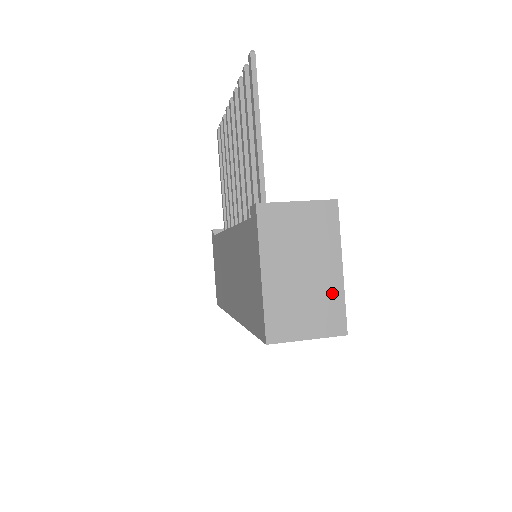
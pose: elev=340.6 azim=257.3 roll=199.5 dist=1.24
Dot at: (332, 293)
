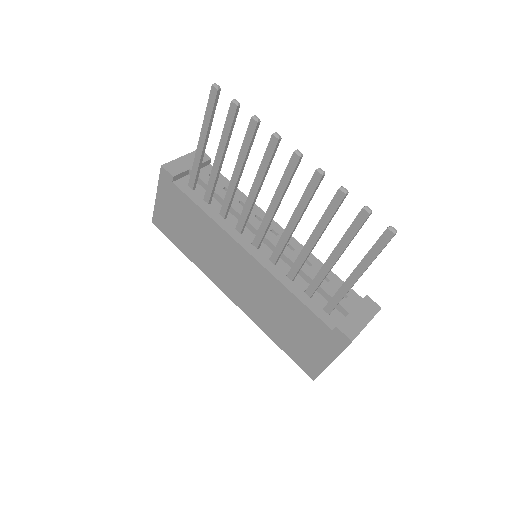
Dot at: occluded
